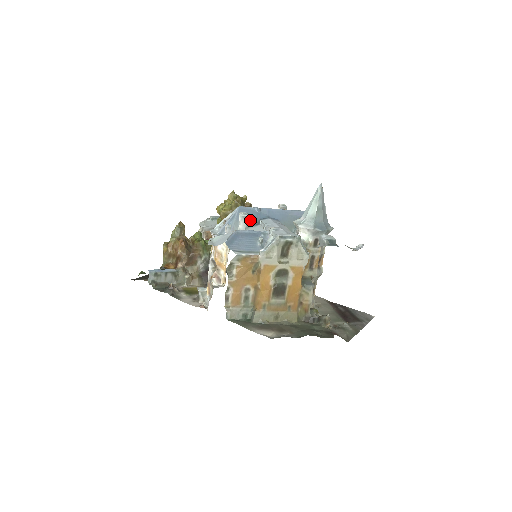
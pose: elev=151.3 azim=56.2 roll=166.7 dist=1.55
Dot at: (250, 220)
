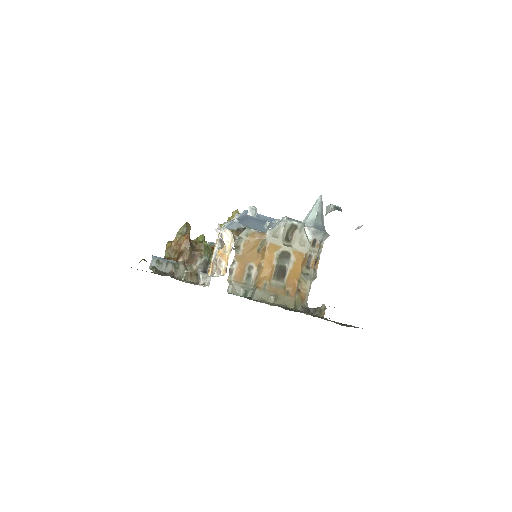
Dot at: occluded
